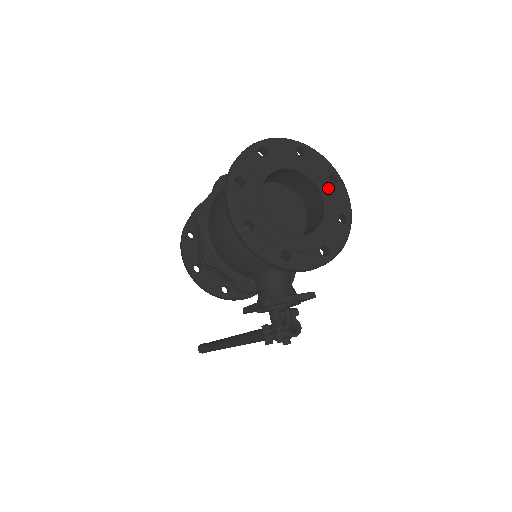
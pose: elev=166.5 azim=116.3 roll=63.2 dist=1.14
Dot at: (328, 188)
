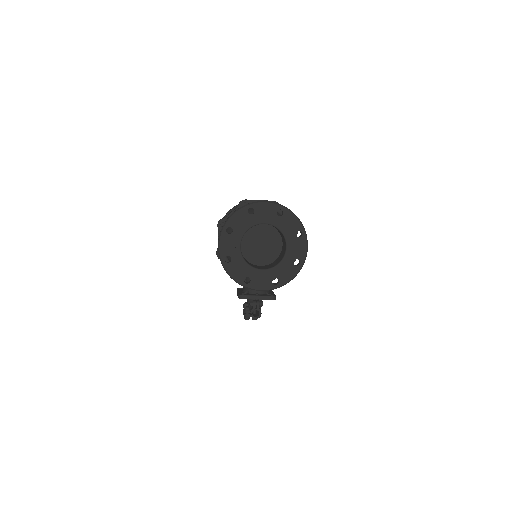
Dot at: (292, 240)
